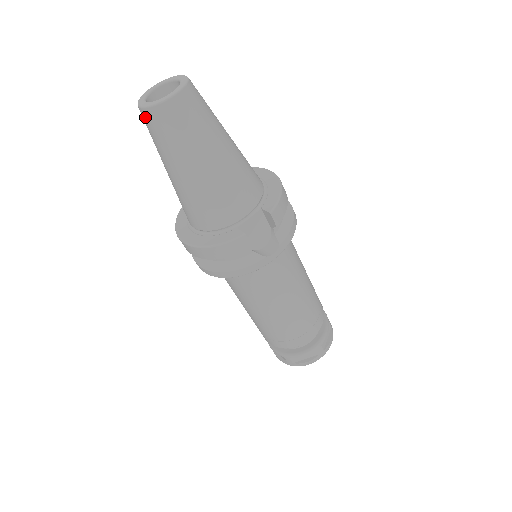
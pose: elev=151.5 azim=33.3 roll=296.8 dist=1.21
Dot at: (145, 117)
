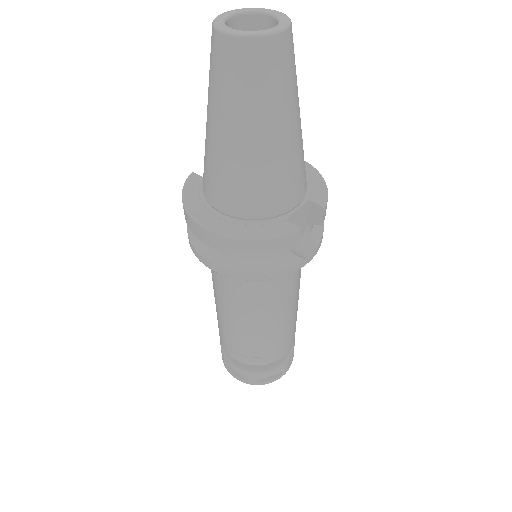
Dot at: (228, 49)
